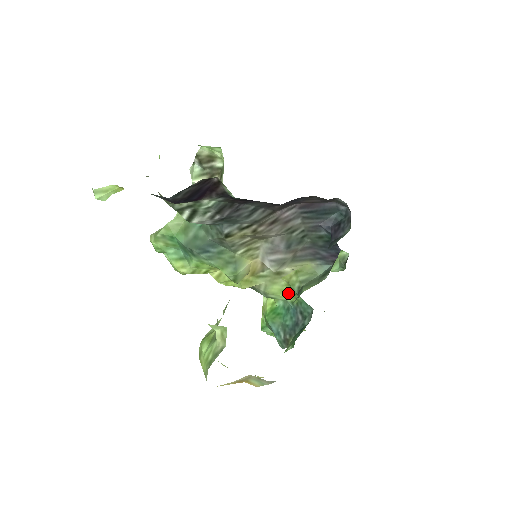
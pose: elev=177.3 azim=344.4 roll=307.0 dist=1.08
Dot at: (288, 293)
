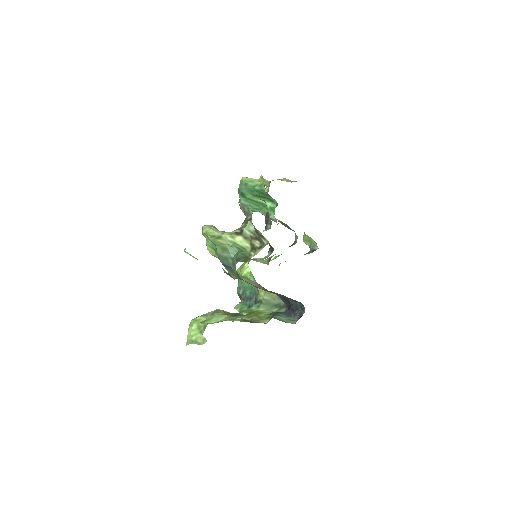
Dot at: (256, 289)
